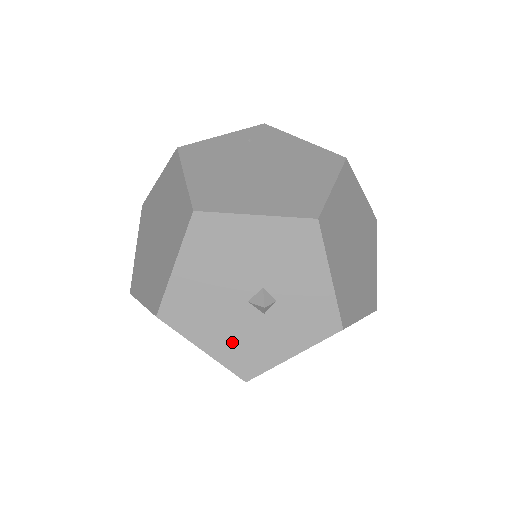
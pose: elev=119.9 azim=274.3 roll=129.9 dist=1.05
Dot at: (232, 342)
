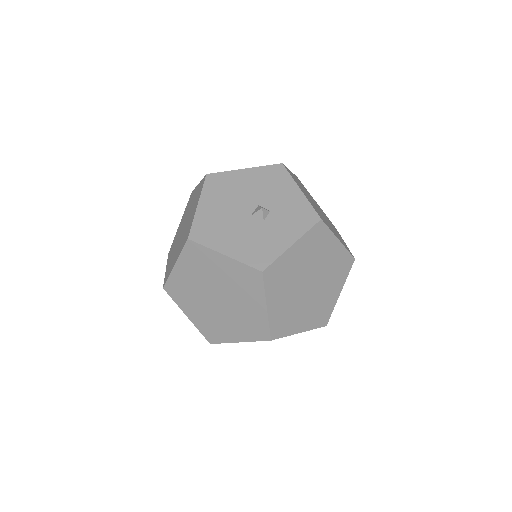
Dot at: (245, 244)
